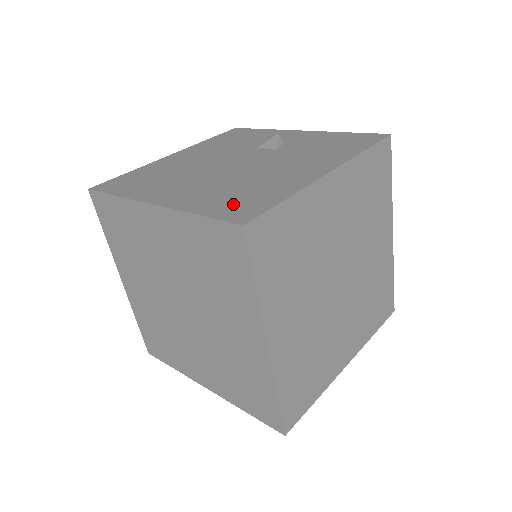
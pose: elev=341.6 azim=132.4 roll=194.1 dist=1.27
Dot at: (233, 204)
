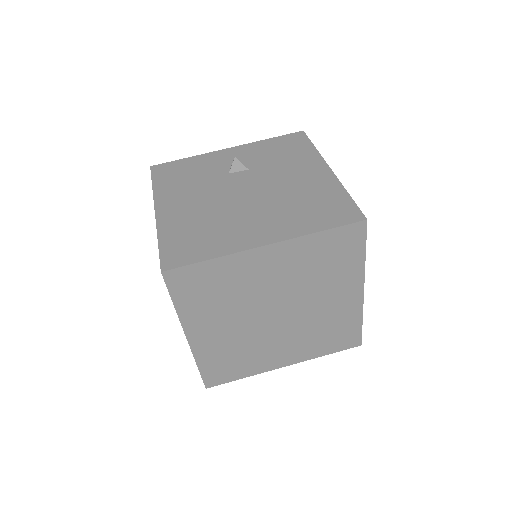
Dot at: (327, 213)
